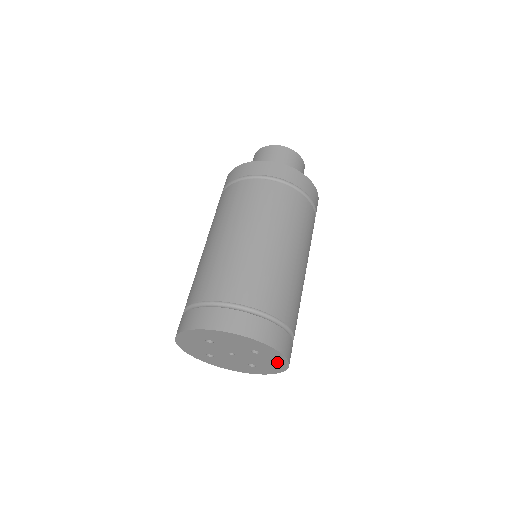
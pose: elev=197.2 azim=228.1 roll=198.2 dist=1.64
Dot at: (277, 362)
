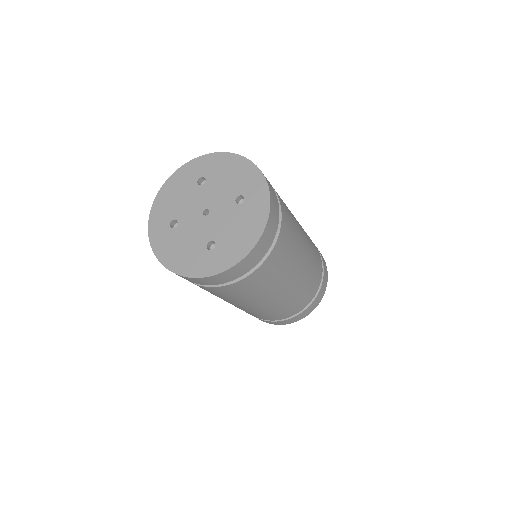
Dot at: (251, 227)
